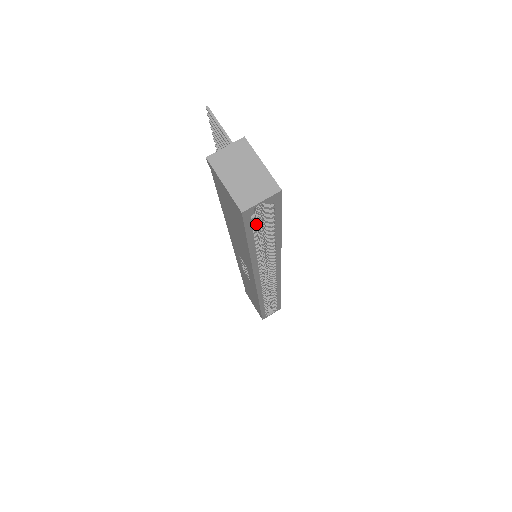
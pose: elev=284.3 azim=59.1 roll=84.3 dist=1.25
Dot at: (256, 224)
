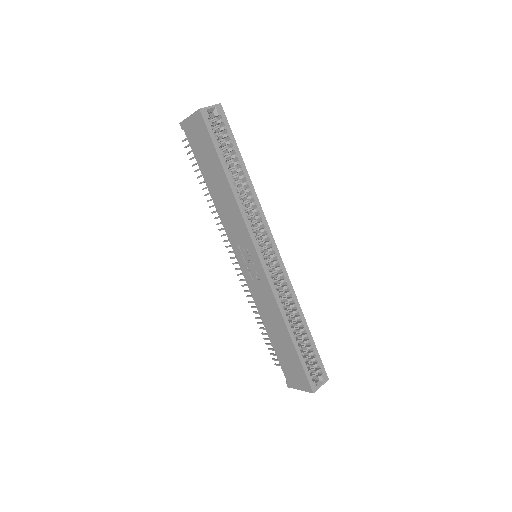
Dot at: (217, 136)
